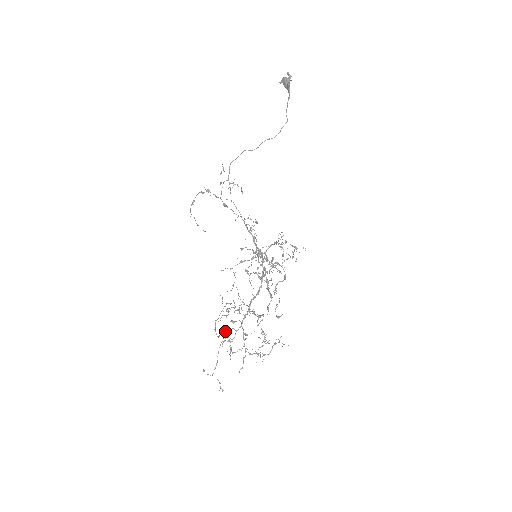
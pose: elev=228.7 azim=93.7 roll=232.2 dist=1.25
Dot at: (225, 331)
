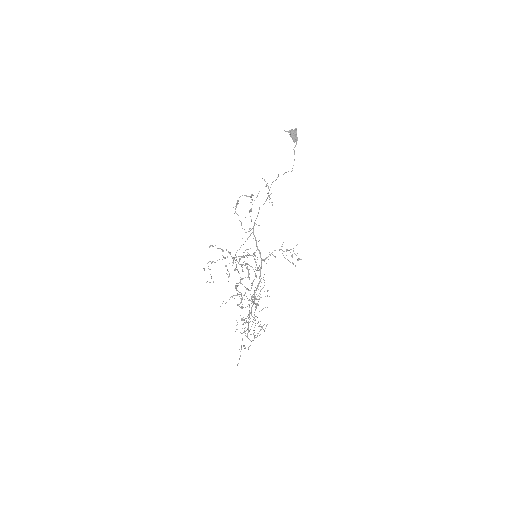
Dot at: (248, 314)
